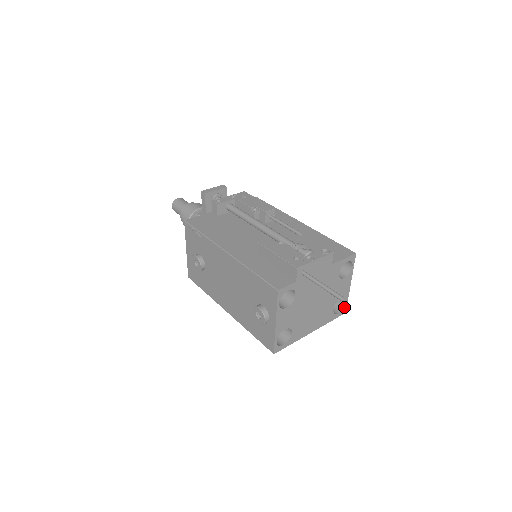
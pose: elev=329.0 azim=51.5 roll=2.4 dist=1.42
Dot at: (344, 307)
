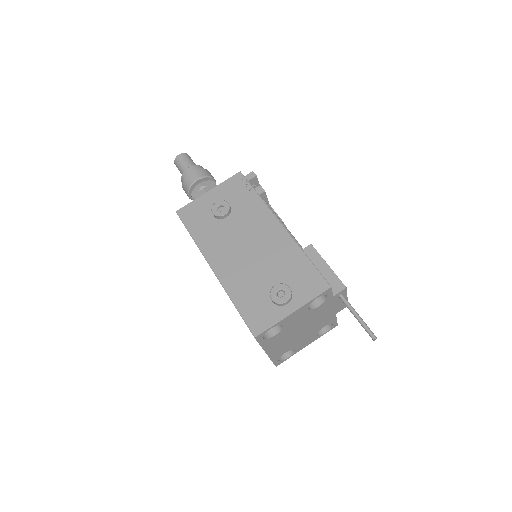
Dot at: (283, 360)
